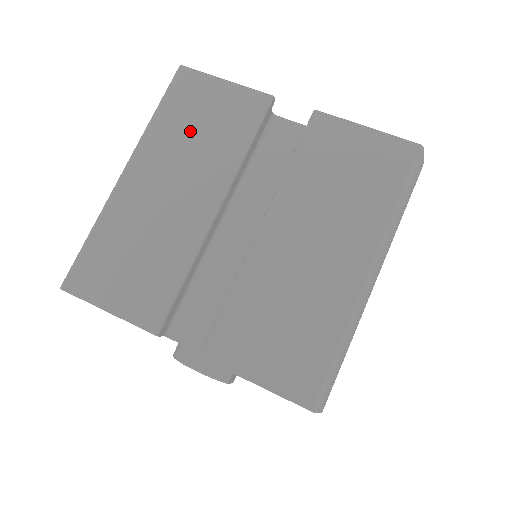
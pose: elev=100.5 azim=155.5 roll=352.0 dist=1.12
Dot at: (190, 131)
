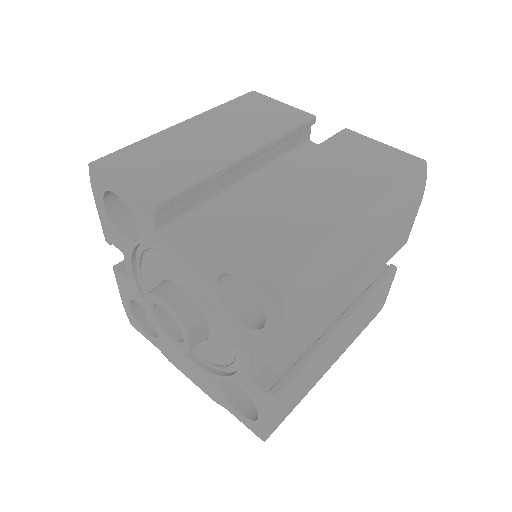
Dot at: (244, 116)
